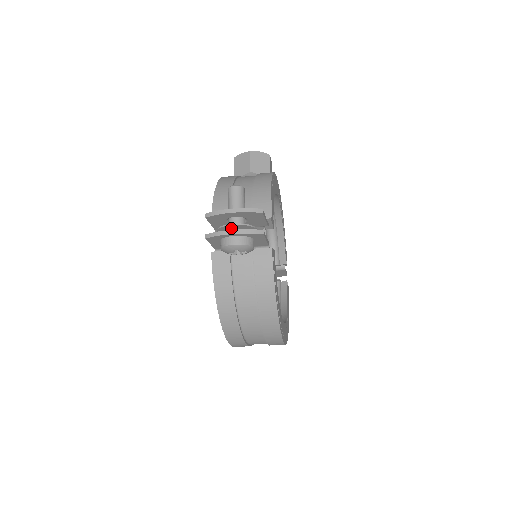
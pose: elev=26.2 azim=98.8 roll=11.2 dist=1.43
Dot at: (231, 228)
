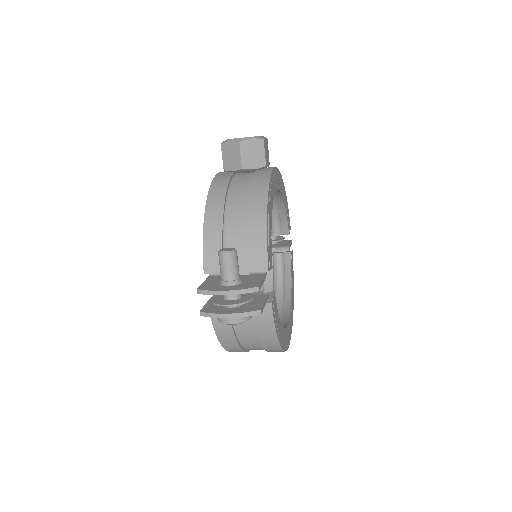
Dot at: (226, 302)
